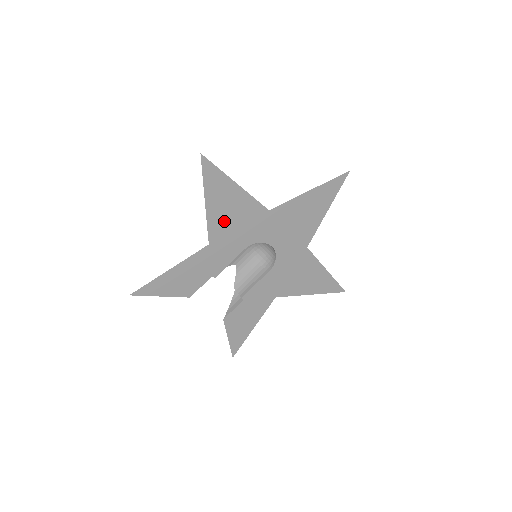
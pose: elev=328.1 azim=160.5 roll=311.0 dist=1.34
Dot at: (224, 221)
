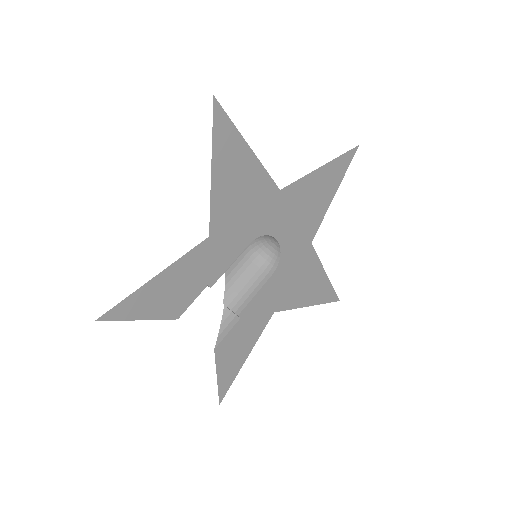
Dot at: (230, 202)
